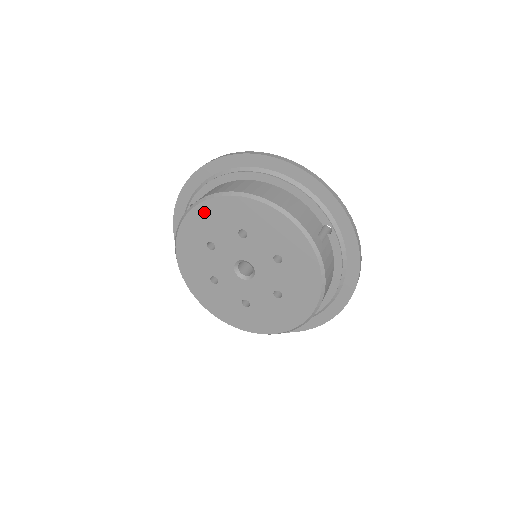
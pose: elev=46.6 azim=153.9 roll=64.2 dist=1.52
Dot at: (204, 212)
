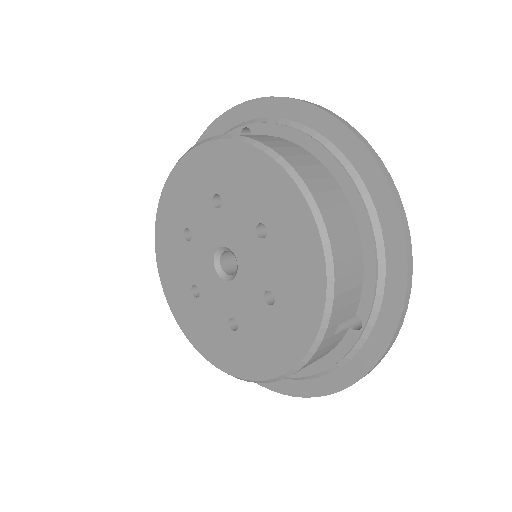
Dot at: (165, 271)
